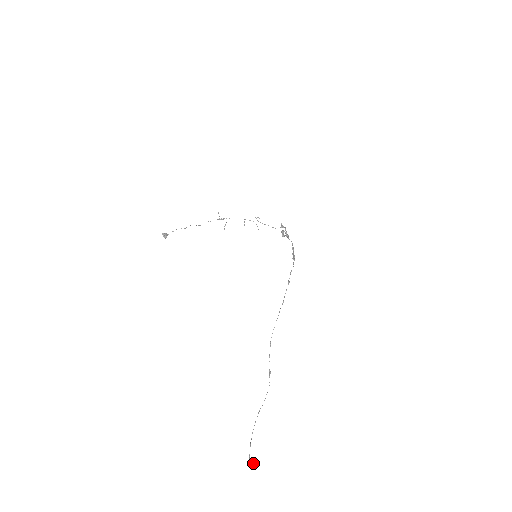
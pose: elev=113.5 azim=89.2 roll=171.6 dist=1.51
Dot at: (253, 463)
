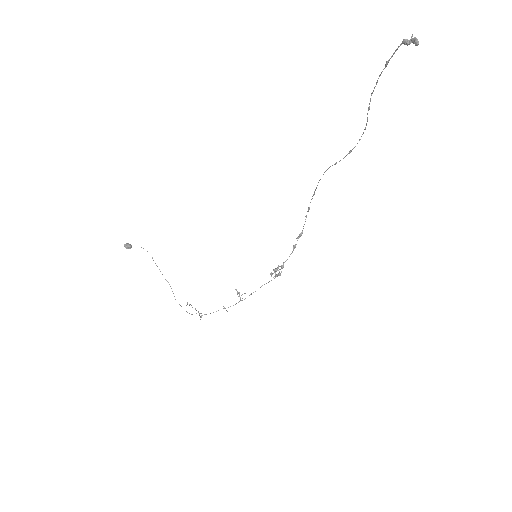
Dot at: (413, 39)
